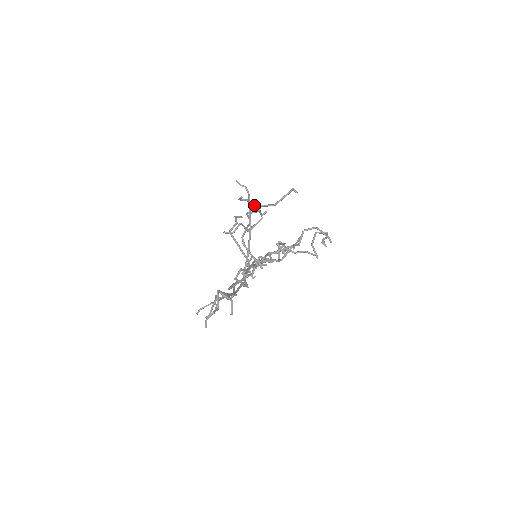
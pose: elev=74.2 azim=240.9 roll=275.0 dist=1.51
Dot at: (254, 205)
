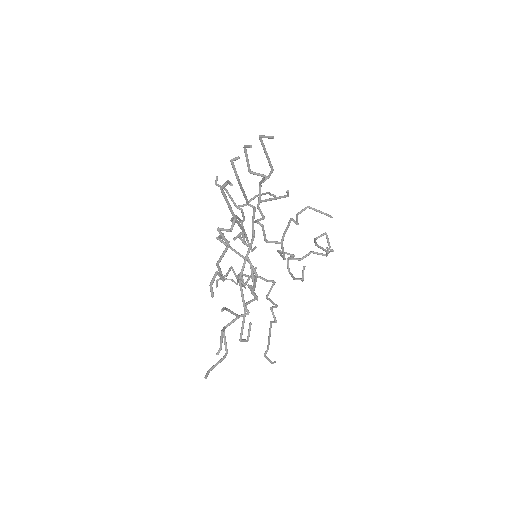
Dot at: (235, 203)
